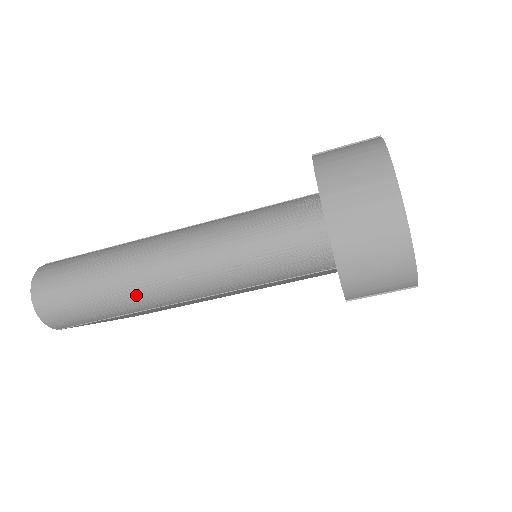
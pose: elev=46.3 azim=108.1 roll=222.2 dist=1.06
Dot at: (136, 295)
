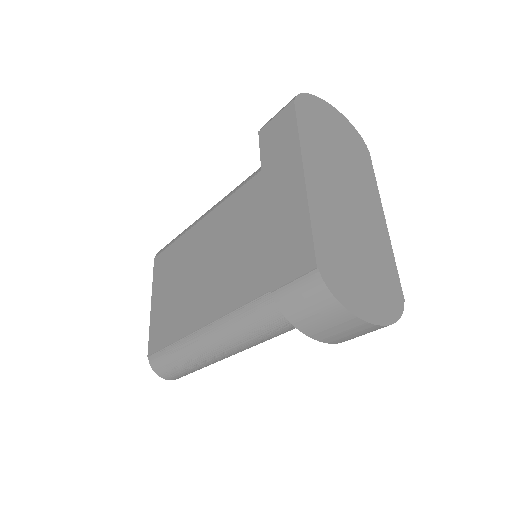
Dot at: occluded
